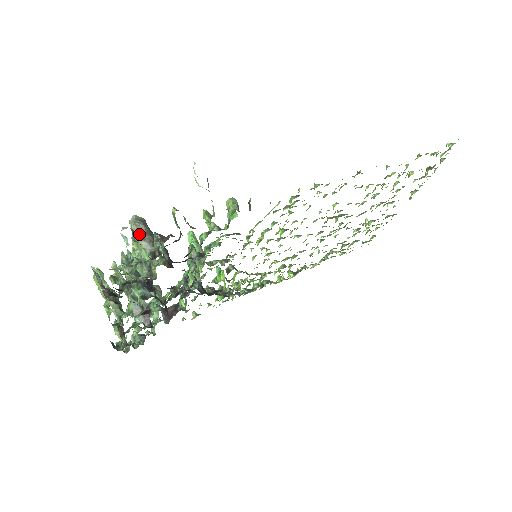
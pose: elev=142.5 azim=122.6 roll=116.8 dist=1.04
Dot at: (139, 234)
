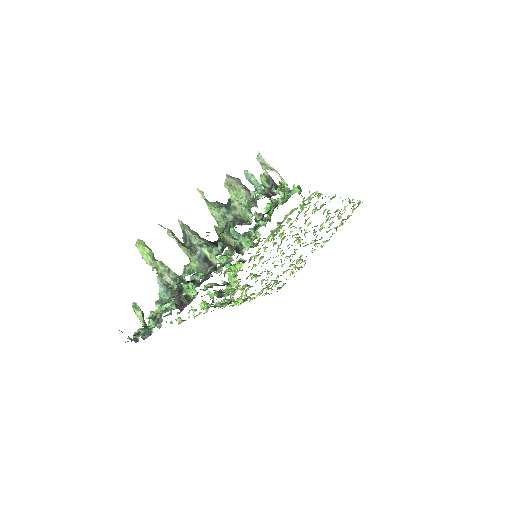
Dot at: (241, 185)
